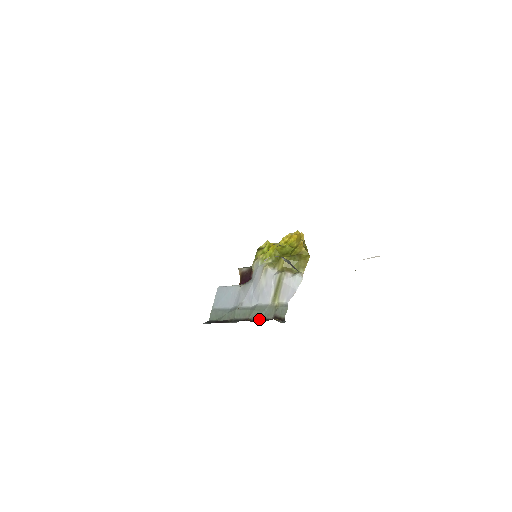
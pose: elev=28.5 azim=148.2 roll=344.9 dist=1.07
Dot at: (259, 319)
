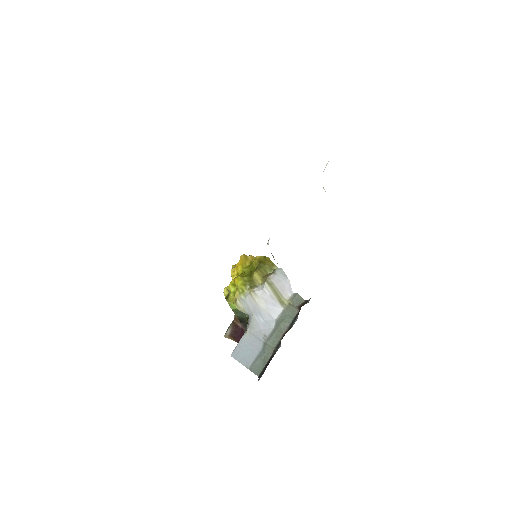
Dot at: (291, 323)
